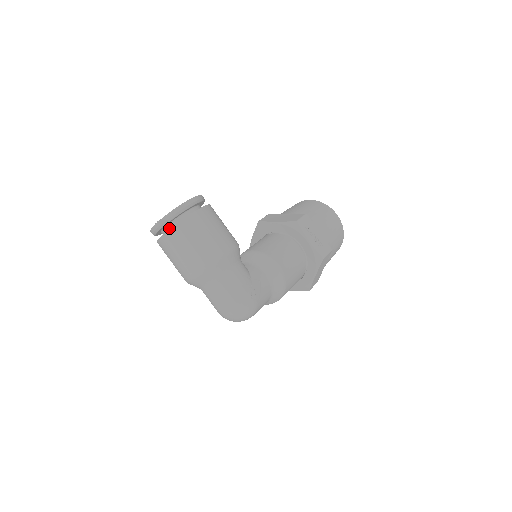
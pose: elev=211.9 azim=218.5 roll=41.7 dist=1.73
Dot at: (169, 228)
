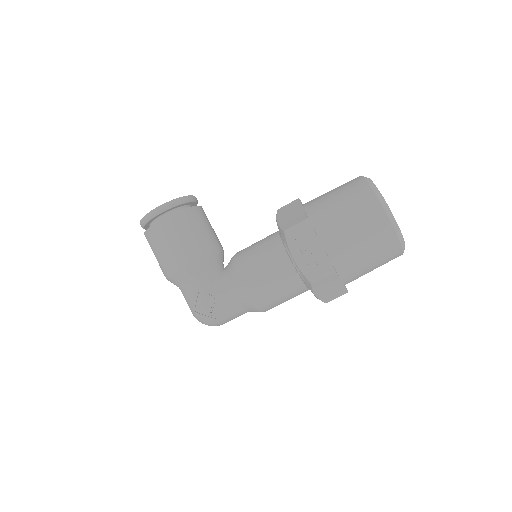
Dot at: occluded
